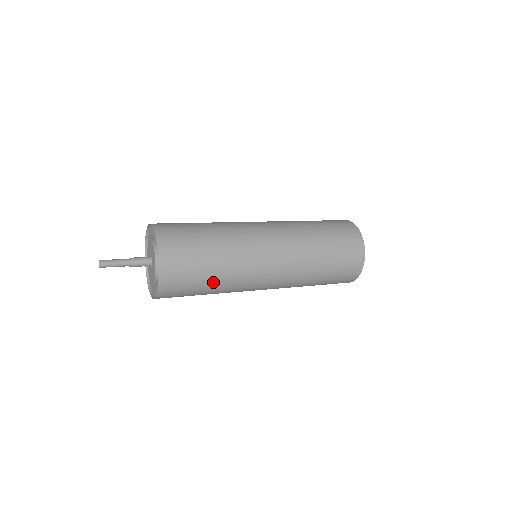
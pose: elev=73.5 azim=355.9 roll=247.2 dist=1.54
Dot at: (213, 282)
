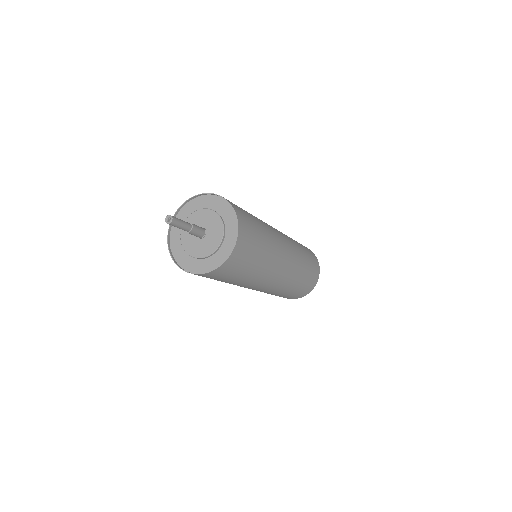
Dot at: (258, 262)
